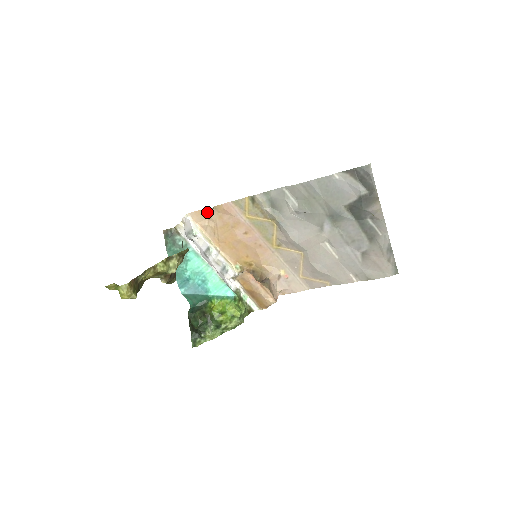
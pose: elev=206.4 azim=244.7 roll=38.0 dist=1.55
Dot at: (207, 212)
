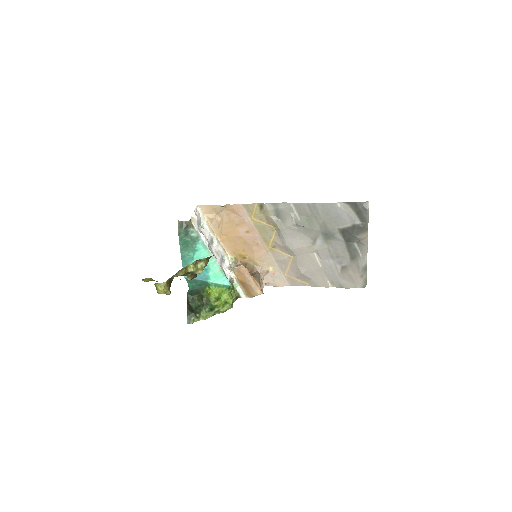
Dot at: (217, 208)
